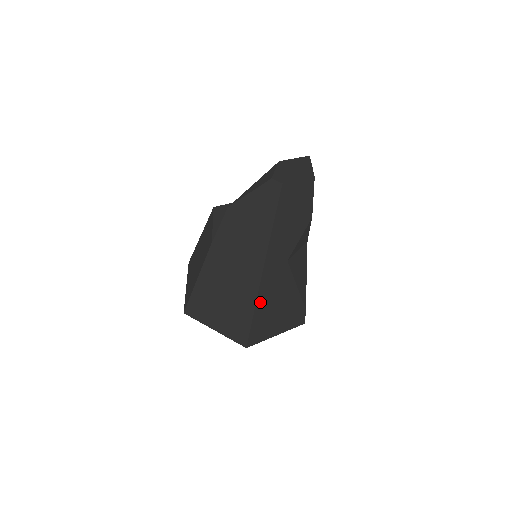
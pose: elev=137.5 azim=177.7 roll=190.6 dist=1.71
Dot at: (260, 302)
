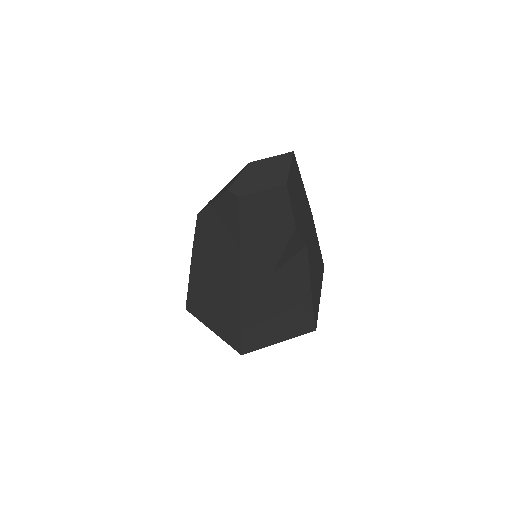
Dot at: (246, 314)
